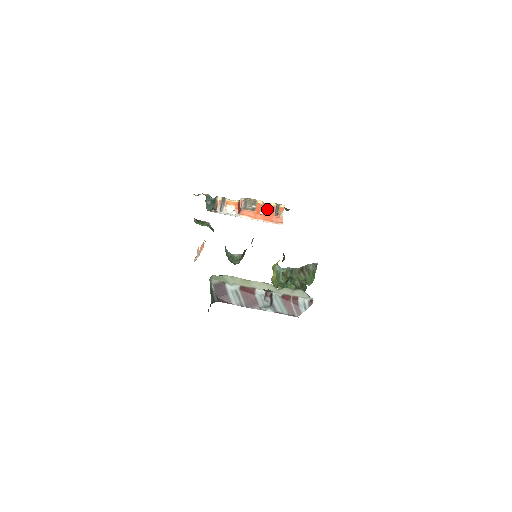
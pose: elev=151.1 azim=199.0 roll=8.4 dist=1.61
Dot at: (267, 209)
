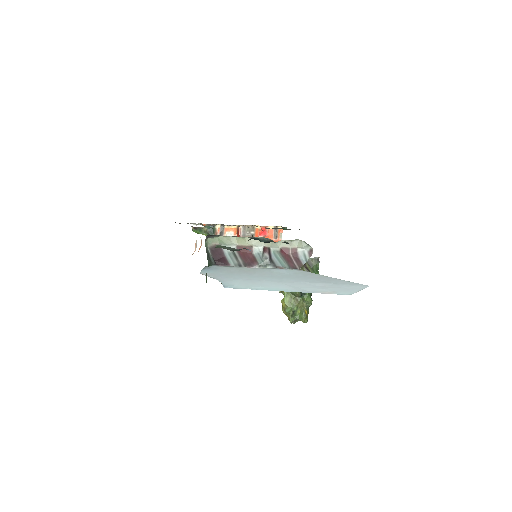
Dot at: (266, 233)
